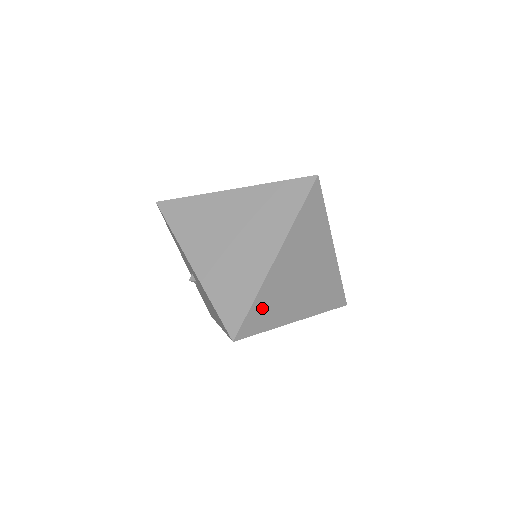
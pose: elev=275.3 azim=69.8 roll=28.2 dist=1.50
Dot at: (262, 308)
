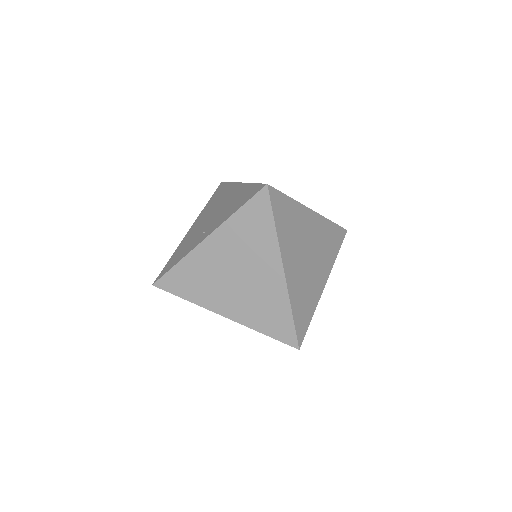
Dot at: (300, 309)
